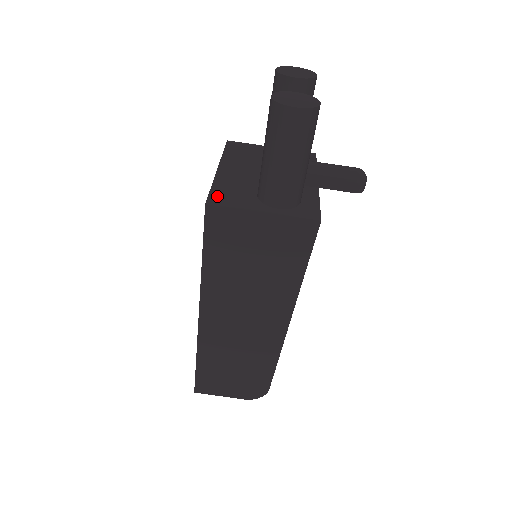
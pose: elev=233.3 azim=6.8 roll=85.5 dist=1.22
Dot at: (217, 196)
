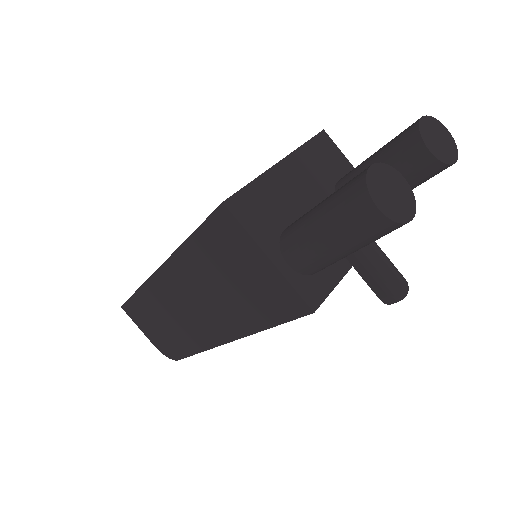
Dot at: (244, 200)
